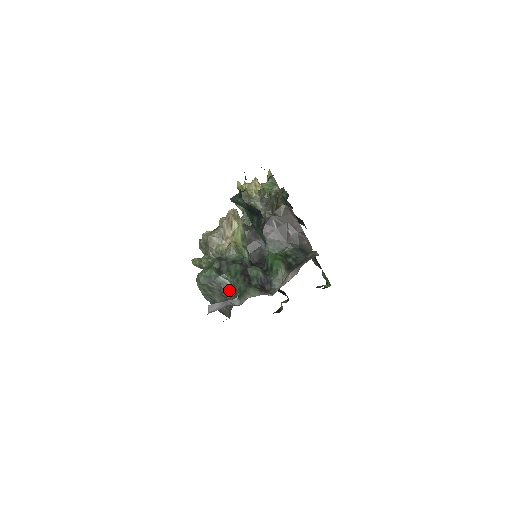
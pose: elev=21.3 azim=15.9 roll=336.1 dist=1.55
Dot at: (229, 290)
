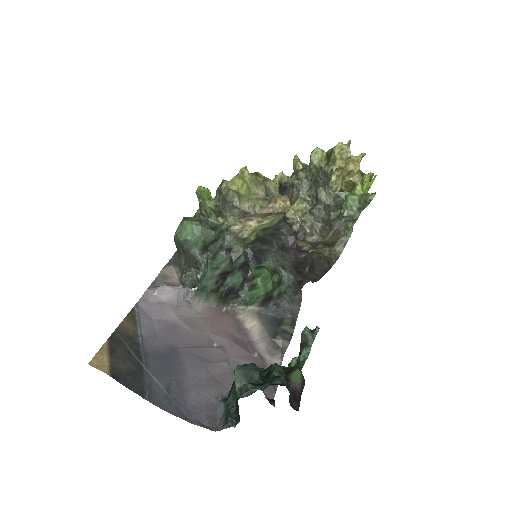
Dot at: (198, 269)
